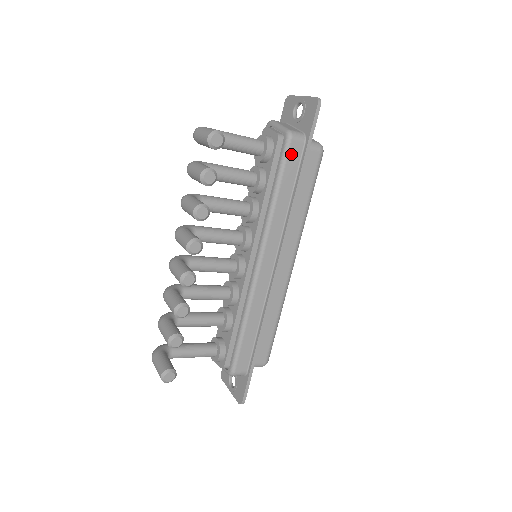
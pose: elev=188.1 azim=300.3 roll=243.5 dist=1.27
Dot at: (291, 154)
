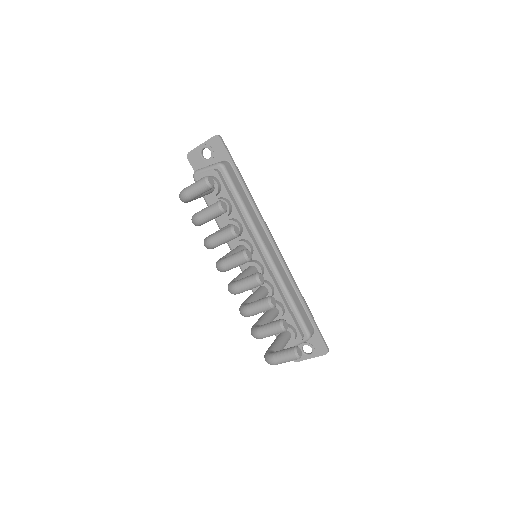
Dot at: (231, 175)
